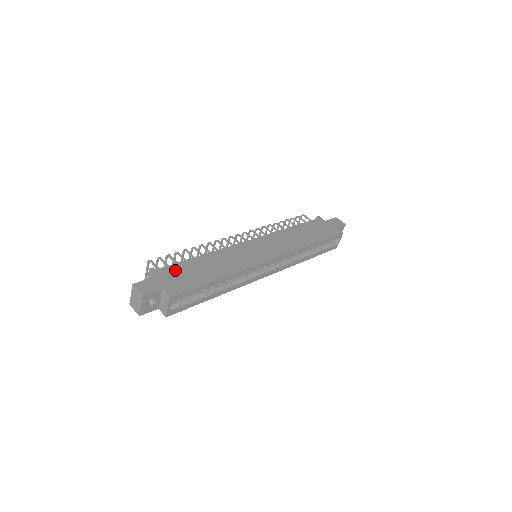
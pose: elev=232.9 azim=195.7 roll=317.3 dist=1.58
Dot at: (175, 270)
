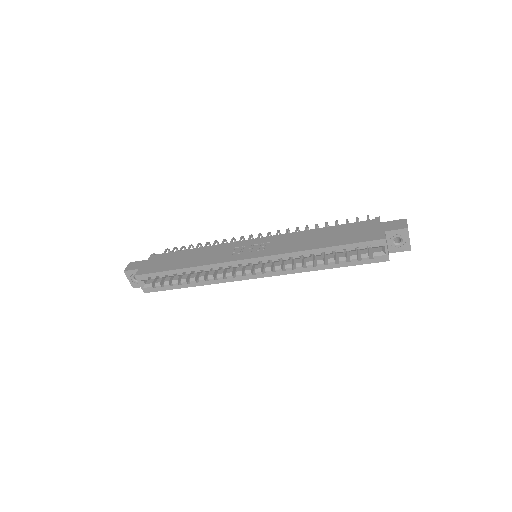
Dot at: (164, 257)
